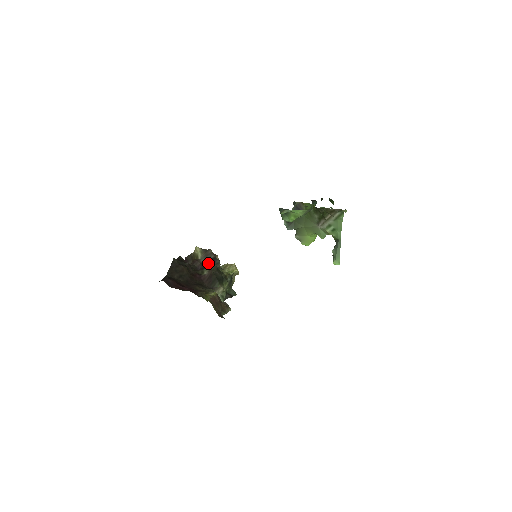
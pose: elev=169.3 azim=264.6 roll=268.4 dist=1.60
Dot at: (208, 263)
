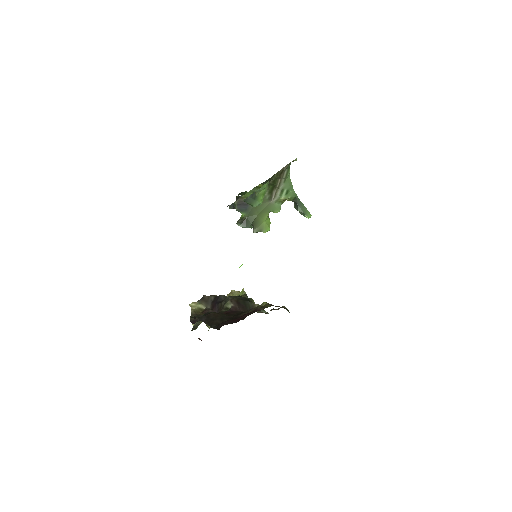
Dot at: (217, 303)
